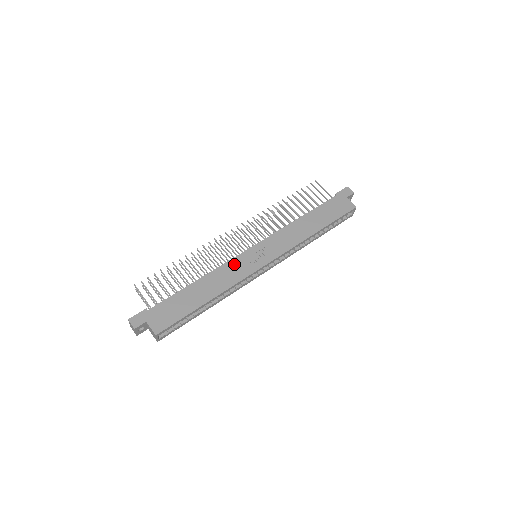
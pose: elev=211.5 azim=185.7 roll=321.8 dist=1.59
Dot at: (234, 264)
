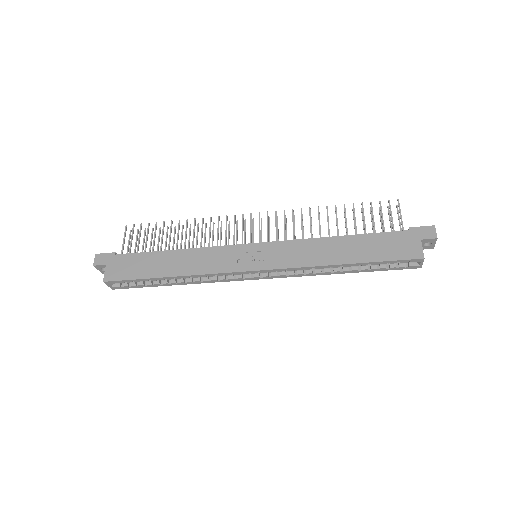
Dot at: (221, 252)
